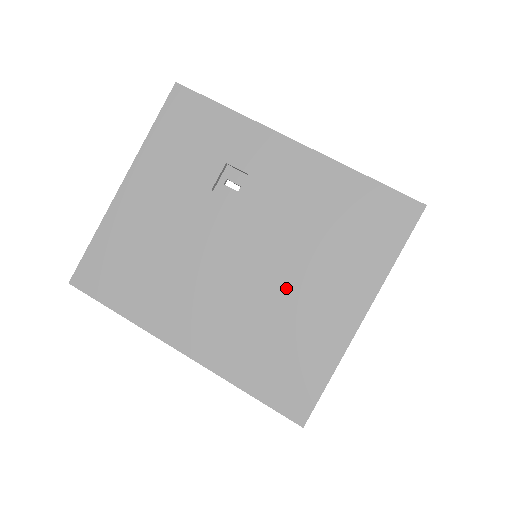
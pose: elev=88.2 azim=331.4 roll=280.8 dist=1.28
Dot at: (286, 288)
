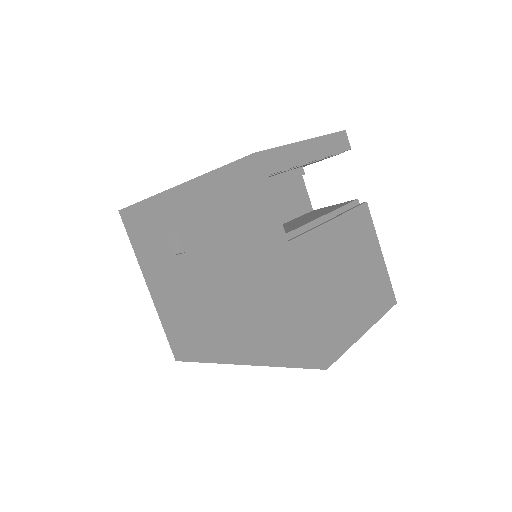
Dot at: (244, 283)
